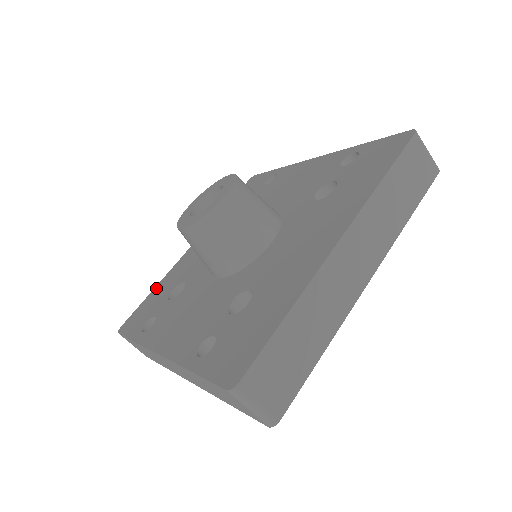
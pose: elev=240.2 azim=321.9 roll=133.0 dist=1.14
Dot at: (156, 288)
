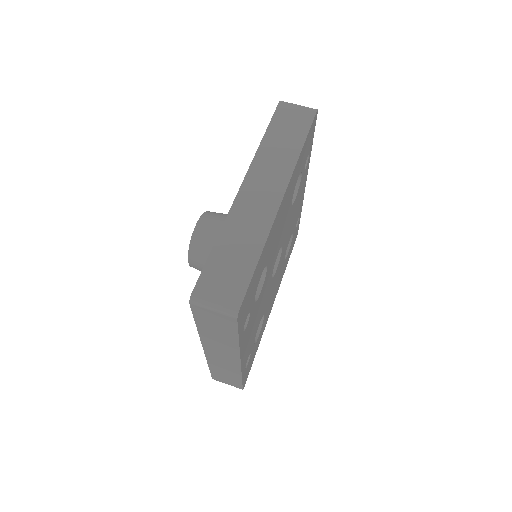
Dot at: occluded
